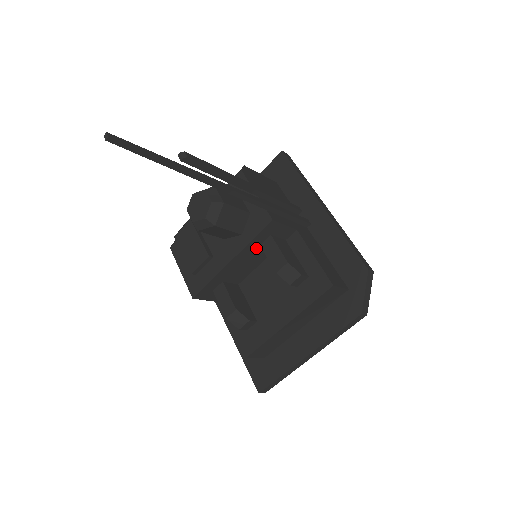
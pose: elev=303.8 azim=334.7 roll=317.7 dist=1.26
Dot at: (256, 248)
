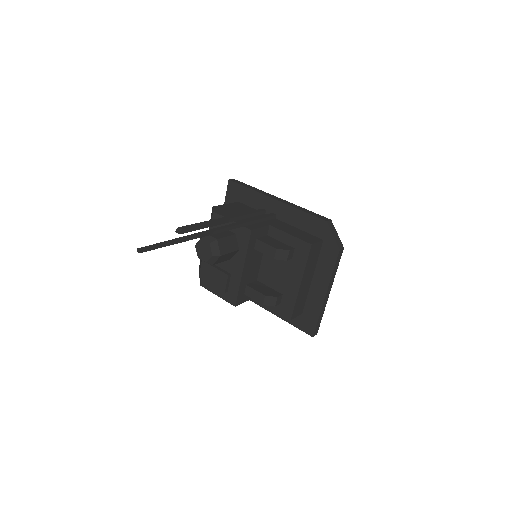
Dot at: (253, 252)
